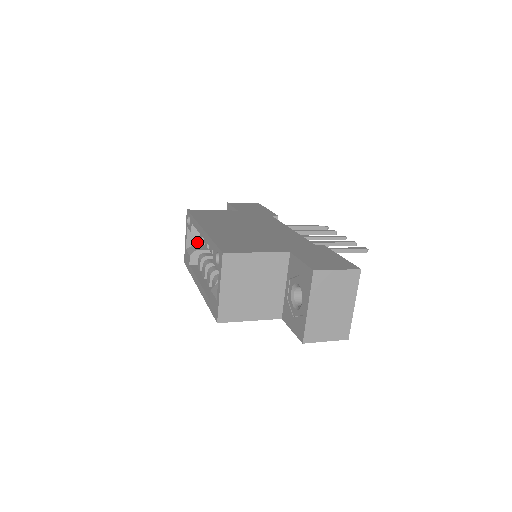
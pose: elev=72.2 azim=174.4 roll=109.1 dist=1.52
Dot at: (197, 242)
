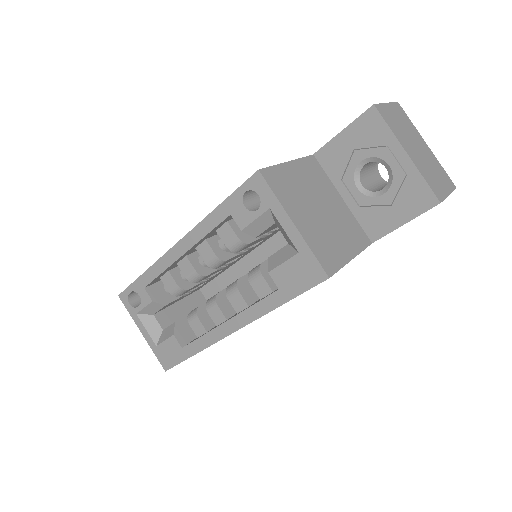
Dot at: (164, 323)
